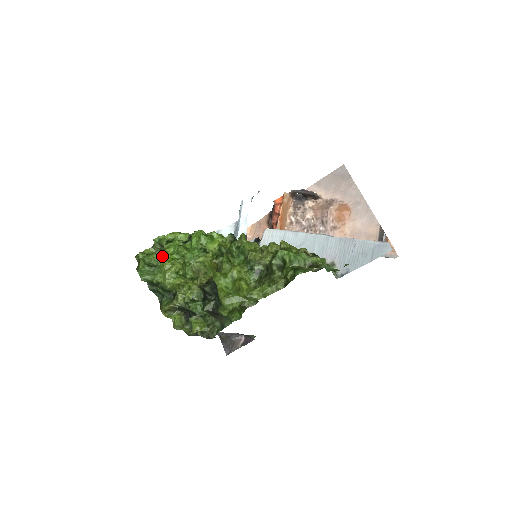
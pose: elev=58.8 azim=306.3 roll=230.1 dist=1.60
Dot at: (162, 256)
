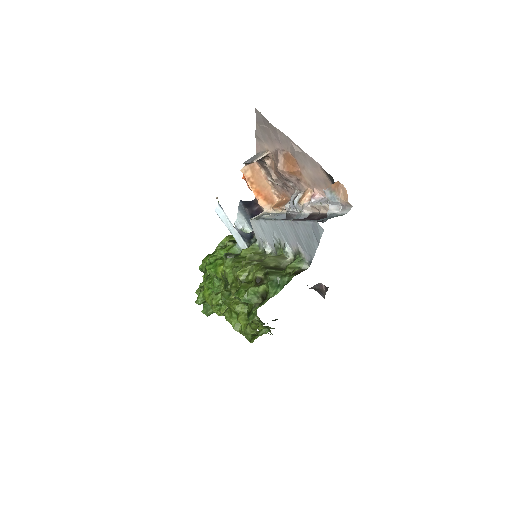
Dot at: (203, 295)
